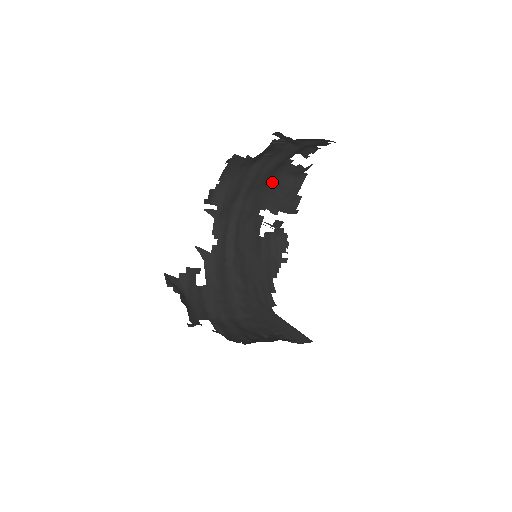
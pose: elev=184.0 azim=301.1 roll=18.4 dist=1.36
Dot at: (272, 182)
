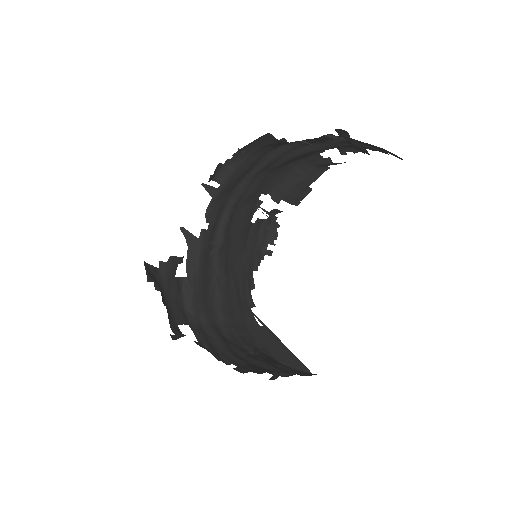
Dot at: (287, 167)
